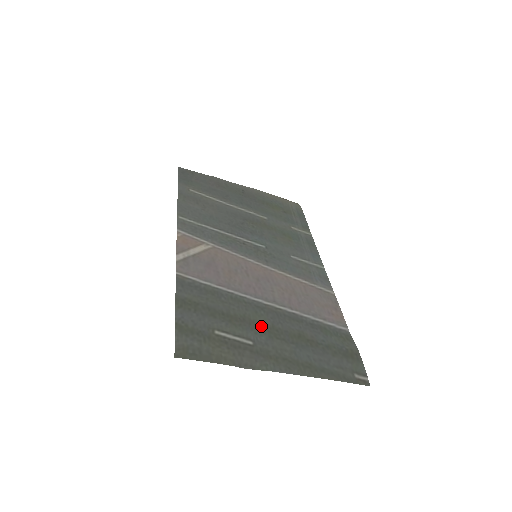
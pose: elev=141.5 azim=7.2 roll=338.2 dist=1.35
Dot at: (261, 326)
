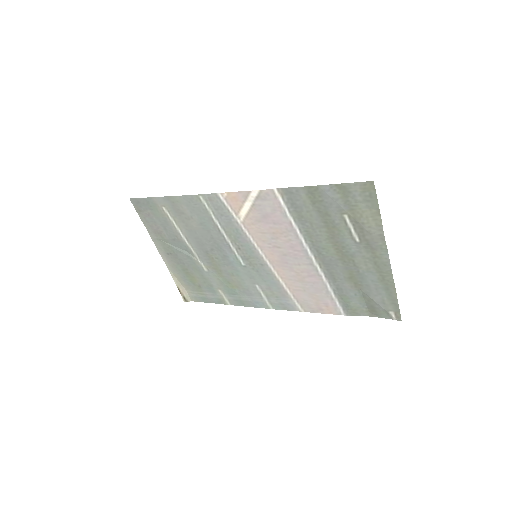
Dot at: (340, 250)
